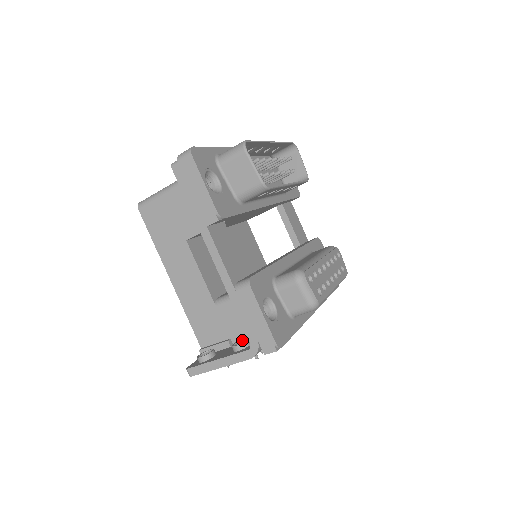
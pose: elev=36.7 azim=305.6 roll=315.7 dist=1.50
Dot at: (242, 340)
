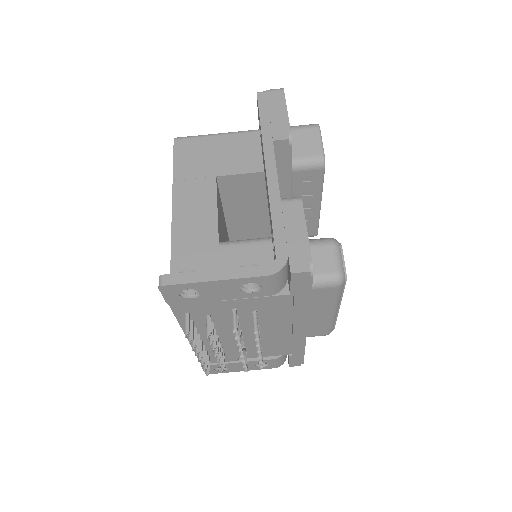
Dot at: occluded
